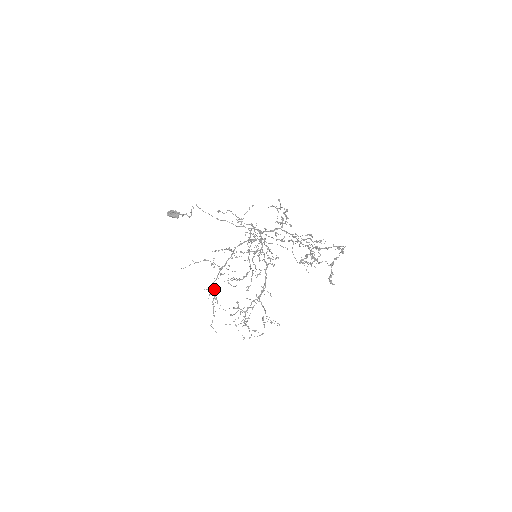
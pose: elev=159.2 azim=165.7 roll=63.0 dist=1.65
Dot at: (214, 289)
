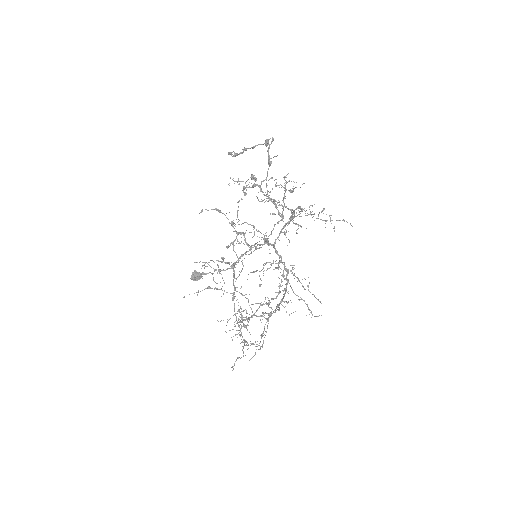
Dot at: (240, 329)
